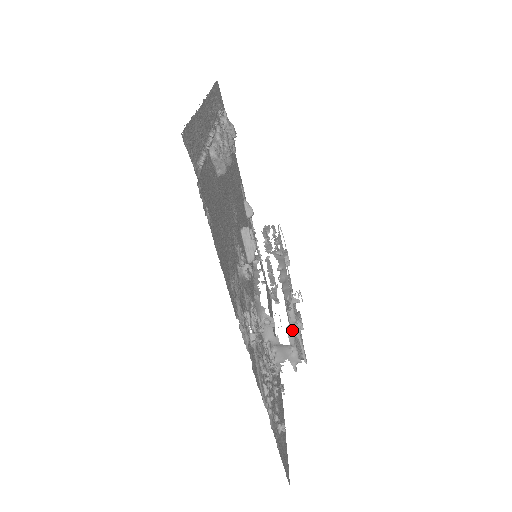
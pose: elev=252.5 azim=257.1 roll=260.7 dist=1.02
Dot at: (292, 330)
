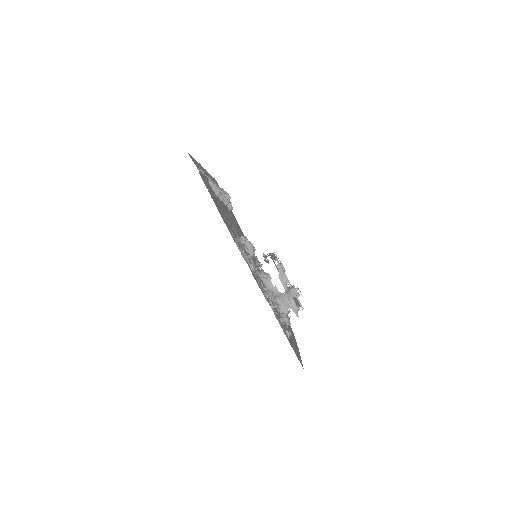
Dot at: (282, 278)
